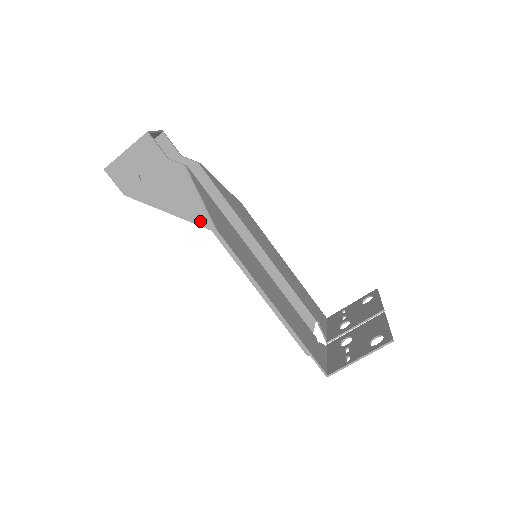
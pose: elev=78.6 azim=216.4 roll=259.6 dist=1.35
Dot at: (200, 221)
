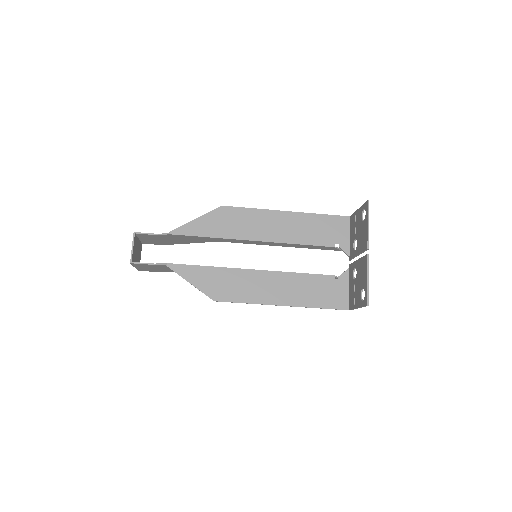
Dot at: occluded
